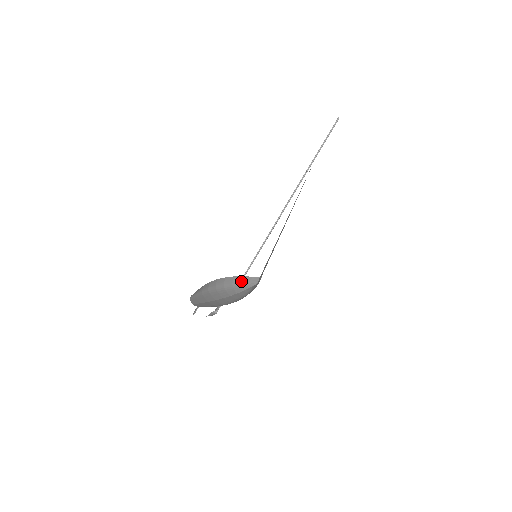
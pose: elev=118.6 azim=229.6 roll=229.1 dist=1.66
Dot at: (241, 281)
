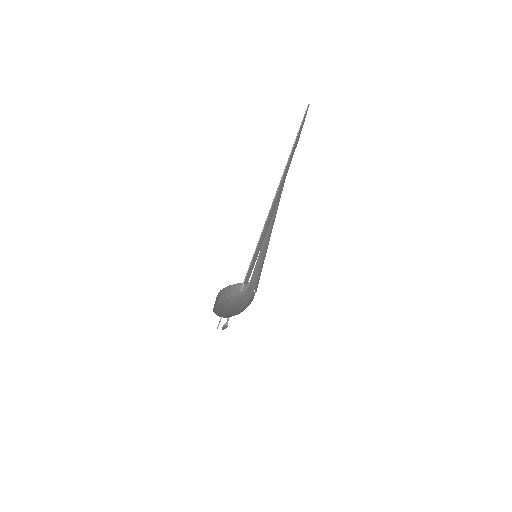
Dot at: (242, 287)
